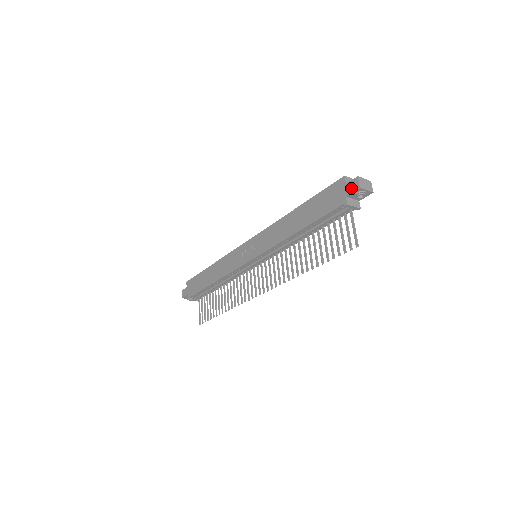
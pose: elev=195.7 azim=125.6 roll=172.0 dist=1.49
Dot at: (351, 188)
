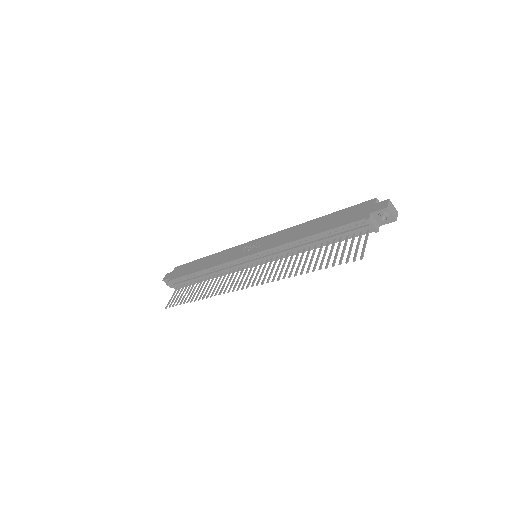
Dot at: (379, 207)
